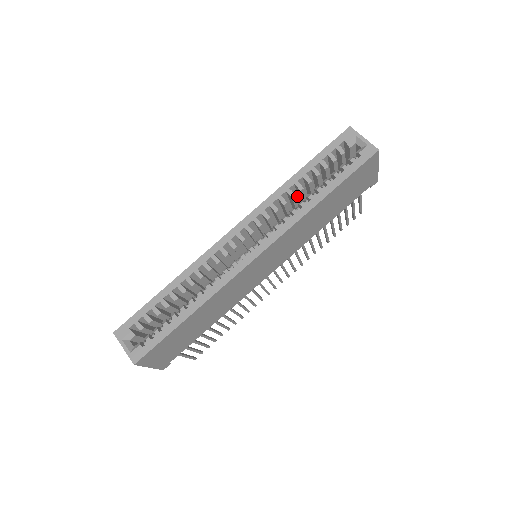
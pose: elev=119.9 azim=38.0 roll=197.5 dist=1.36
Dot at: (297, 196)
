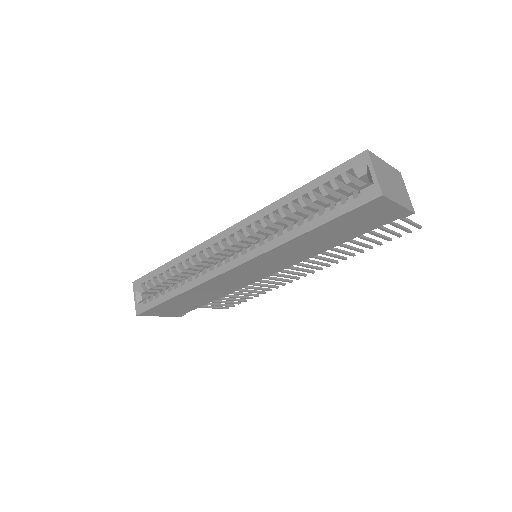
Dot at: occluded
